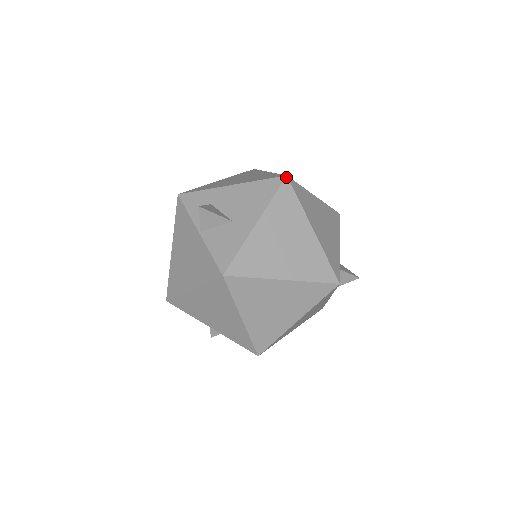
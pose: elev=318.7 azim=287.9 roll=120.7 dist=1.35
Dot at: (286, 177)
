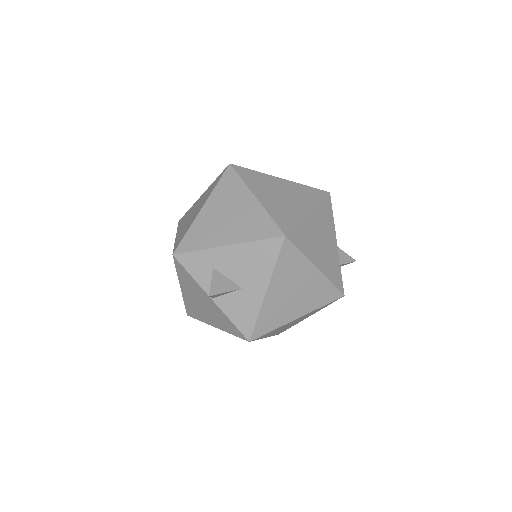
Dot at: (285, 238)
